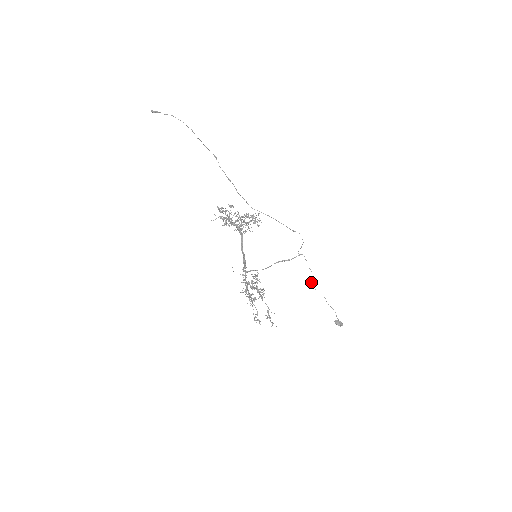
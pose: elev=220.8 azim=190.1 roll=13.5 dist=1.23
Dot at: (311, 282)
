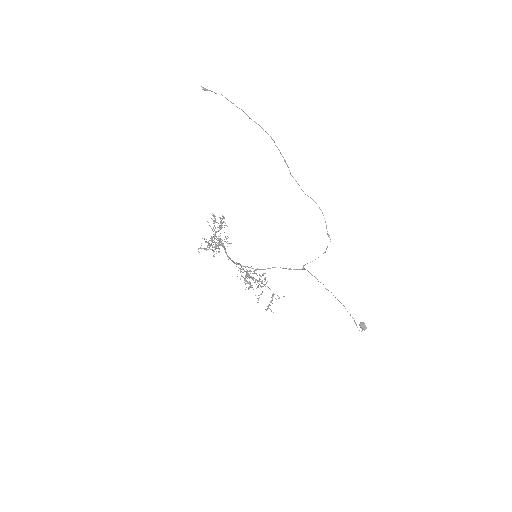
Dot at: (326, 289)
